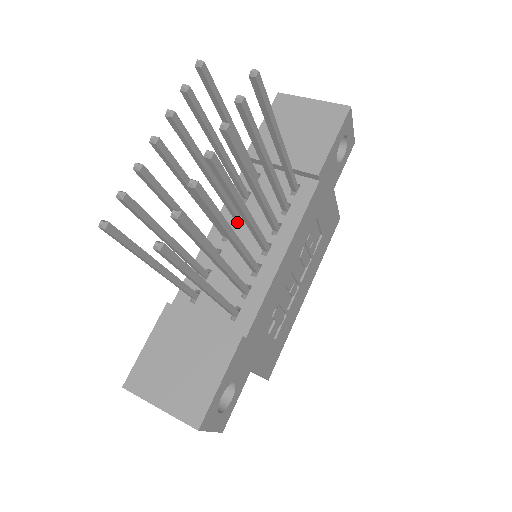
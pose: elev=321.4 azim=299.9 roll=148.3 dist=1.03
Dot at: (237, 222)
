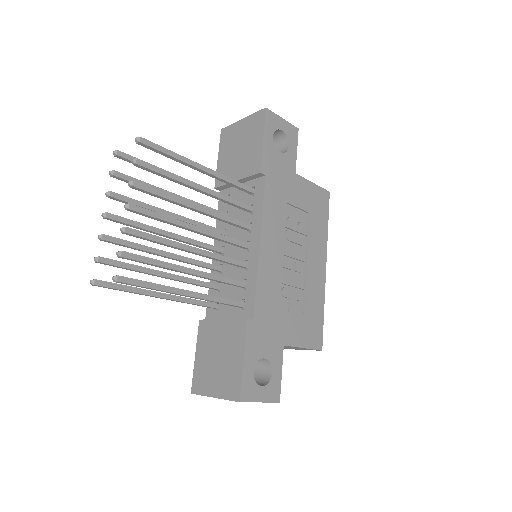
Dot at: occluded
